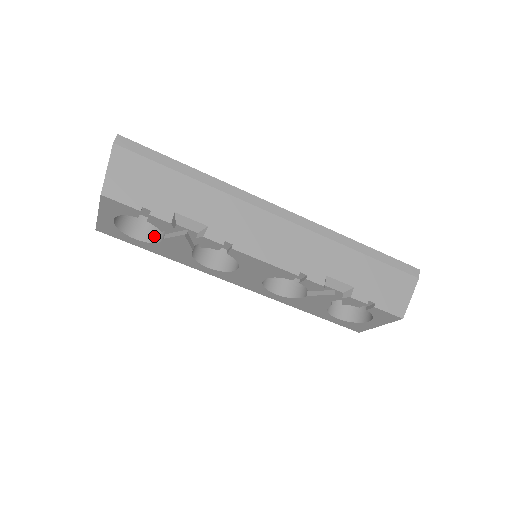
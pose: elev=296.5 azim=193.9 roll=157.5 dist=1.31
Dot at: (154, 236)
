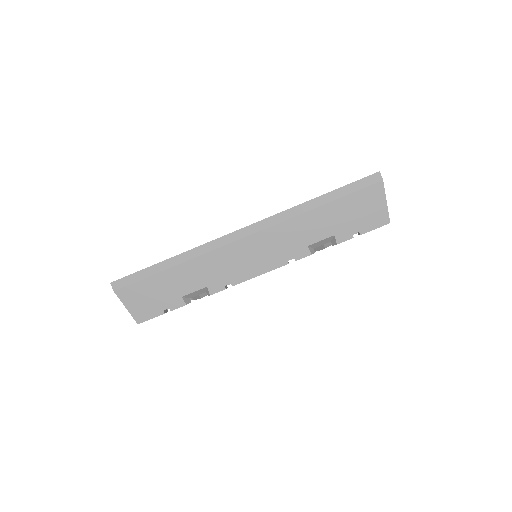
Dot at: occluded
